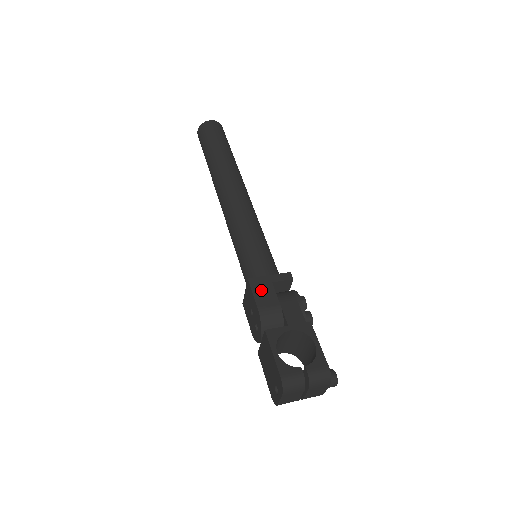
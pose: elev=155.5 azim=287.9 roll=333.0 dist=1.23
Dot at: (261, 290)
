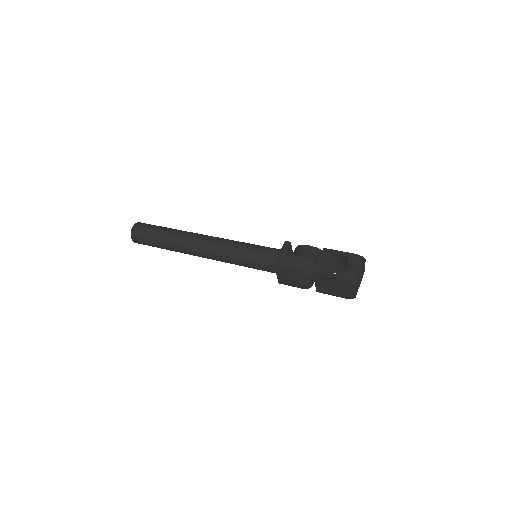
Dot at: (286, 261)
